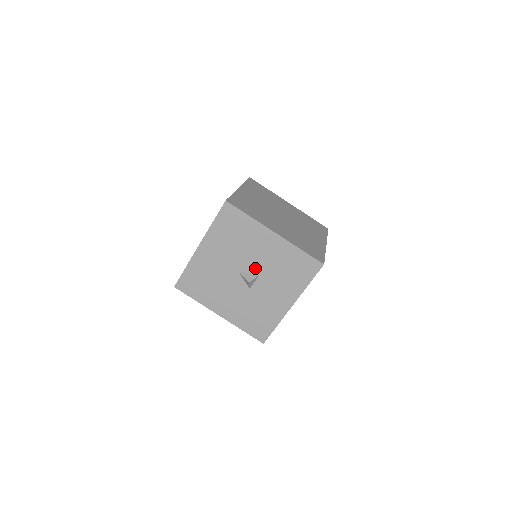
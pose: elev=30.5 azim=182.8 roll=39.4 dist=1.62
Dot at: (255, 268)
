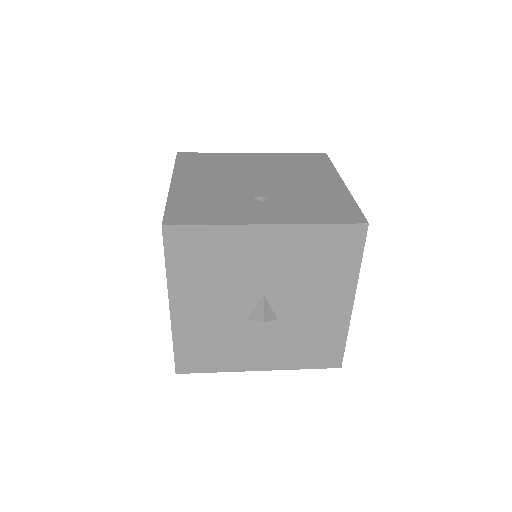
Dot at: (284, 309)
